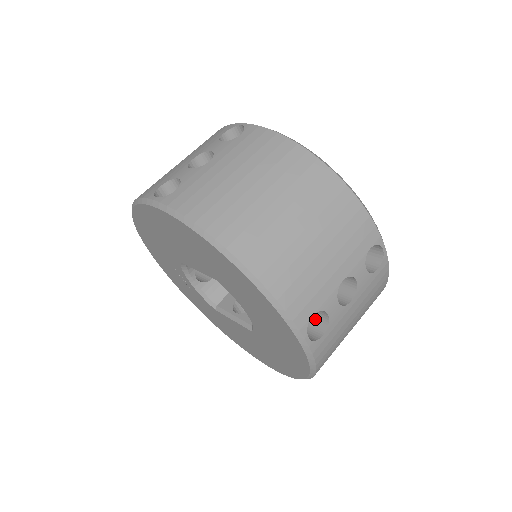
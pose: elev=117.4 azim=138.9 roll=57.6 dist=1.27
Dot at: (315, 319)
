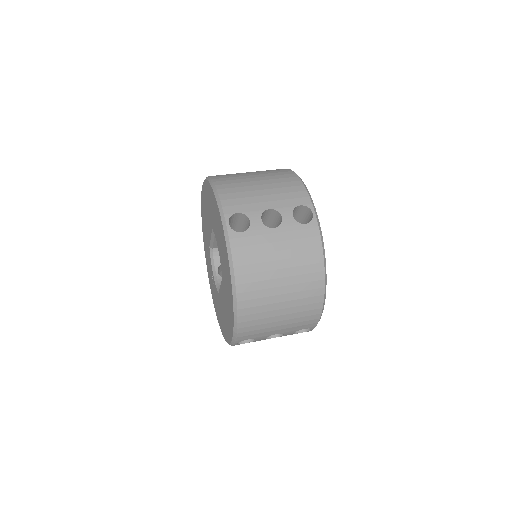
Dot at: occluded
